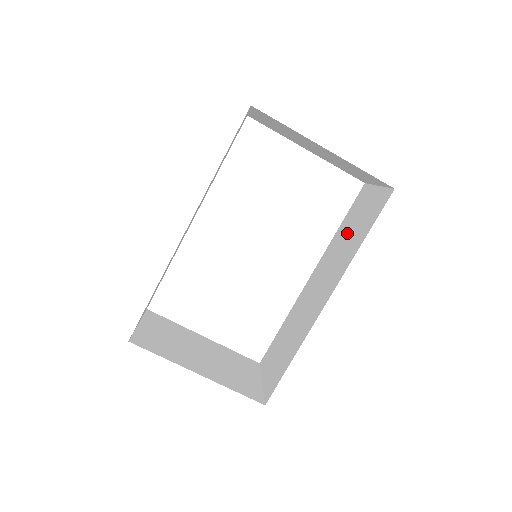
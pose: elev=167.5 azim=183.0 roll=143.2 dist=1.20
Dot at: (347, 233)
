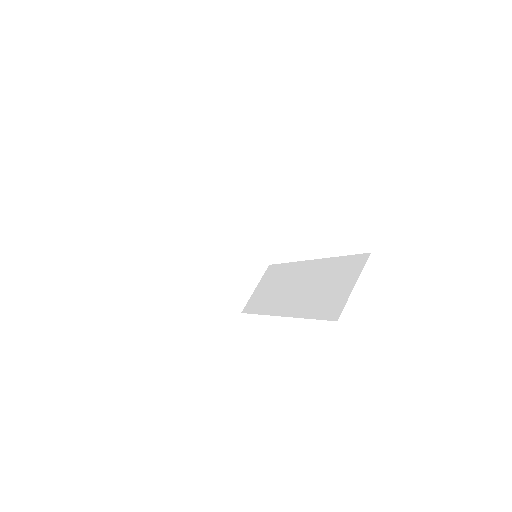
Dot at: (327, 281)
